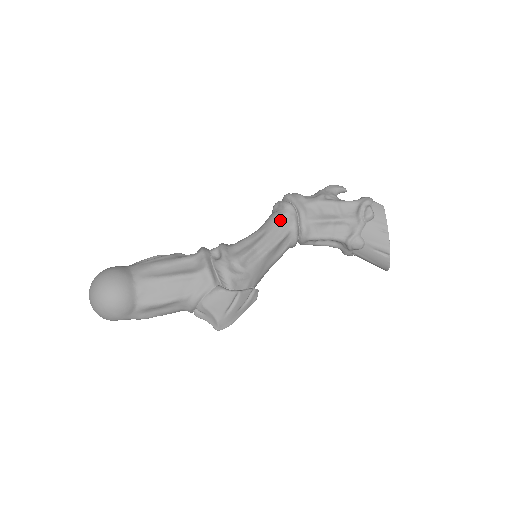
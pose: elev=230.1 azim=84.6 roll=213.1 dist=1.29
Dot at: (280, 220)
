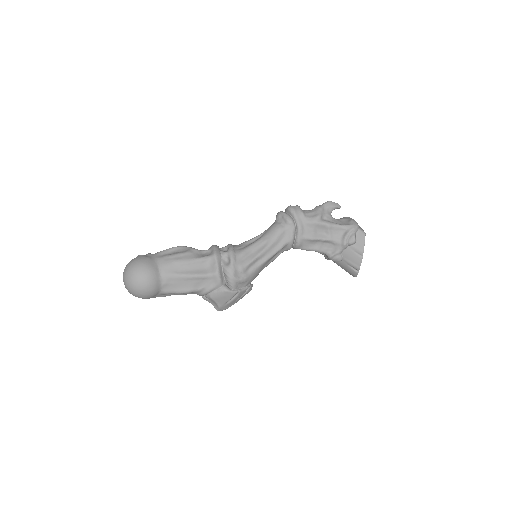
Dot at: (281, 234)
